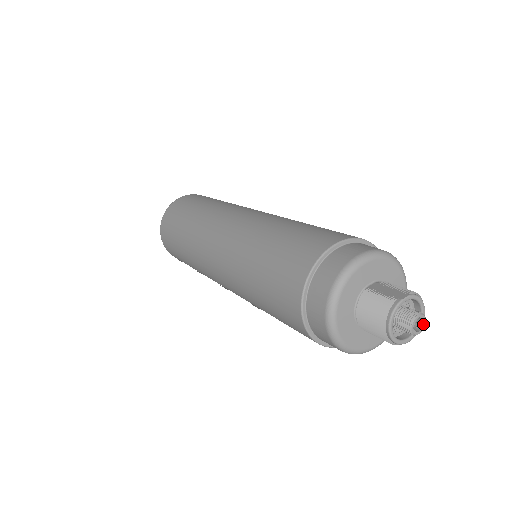
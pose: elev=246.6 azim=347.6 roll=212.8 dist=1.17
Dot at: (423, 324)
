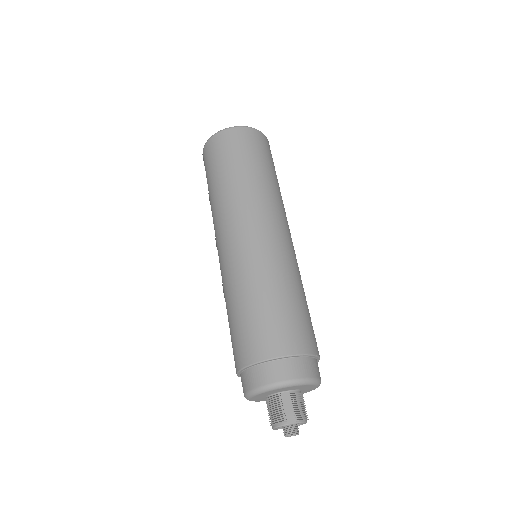
Dot at: occluded
